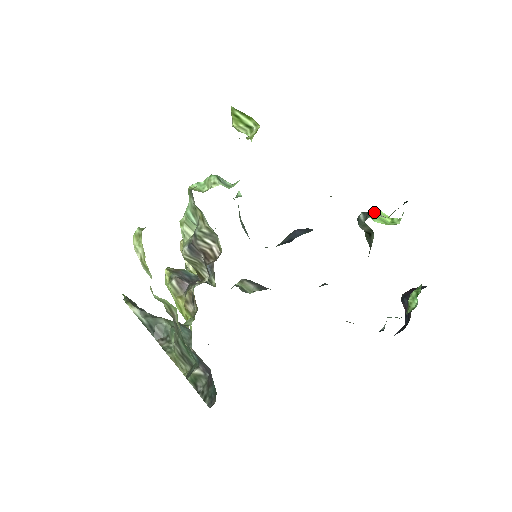
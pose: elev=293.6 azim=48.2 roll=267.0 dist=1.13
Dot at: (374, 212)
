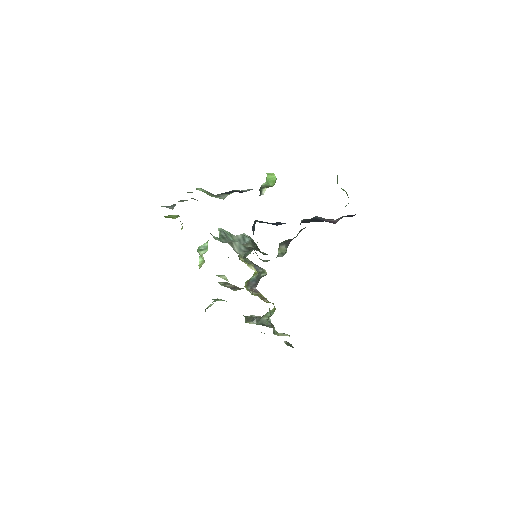
Dot at: (260, 190)
